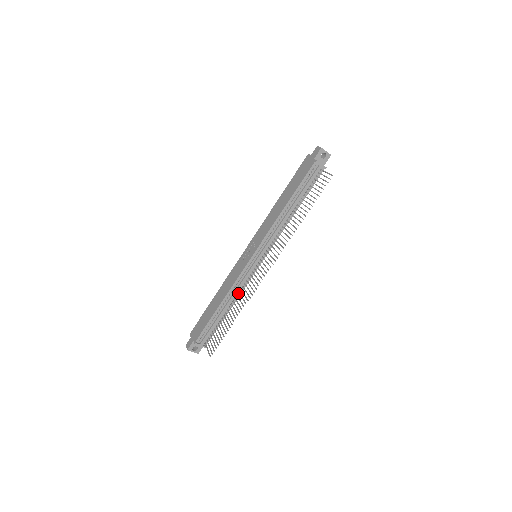
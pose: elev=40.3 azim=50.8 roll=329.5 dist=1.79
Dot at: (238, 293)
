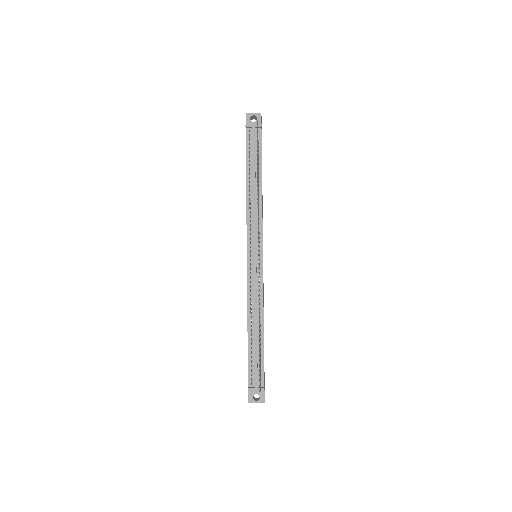
Dot at: (260, 305)
